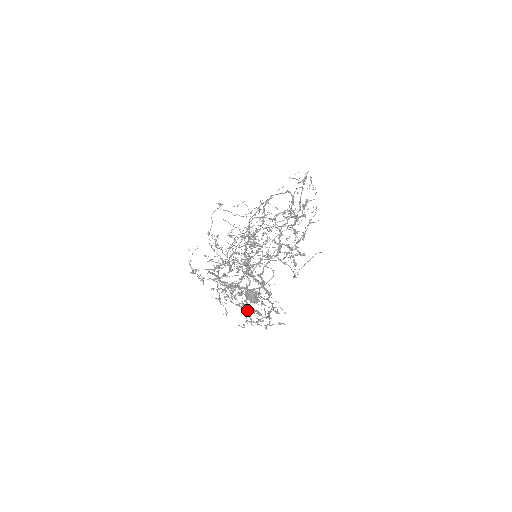
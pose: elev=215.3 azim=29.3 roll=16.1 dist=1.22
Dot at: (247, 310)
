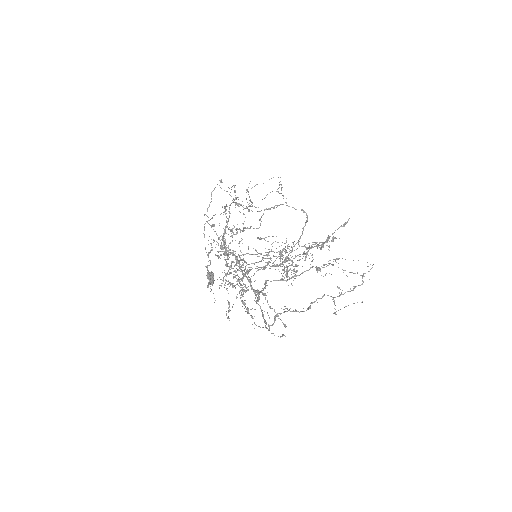
Dot at: occluded
